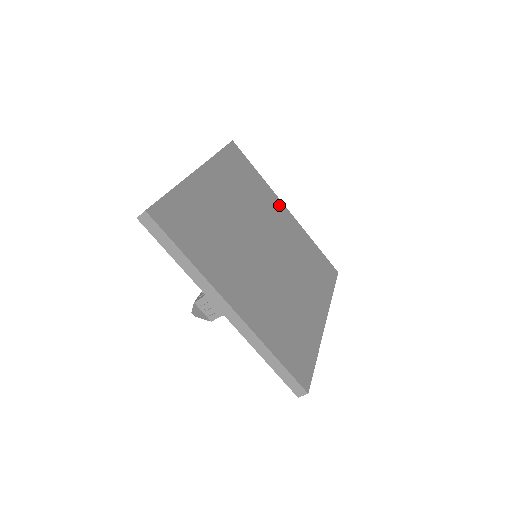
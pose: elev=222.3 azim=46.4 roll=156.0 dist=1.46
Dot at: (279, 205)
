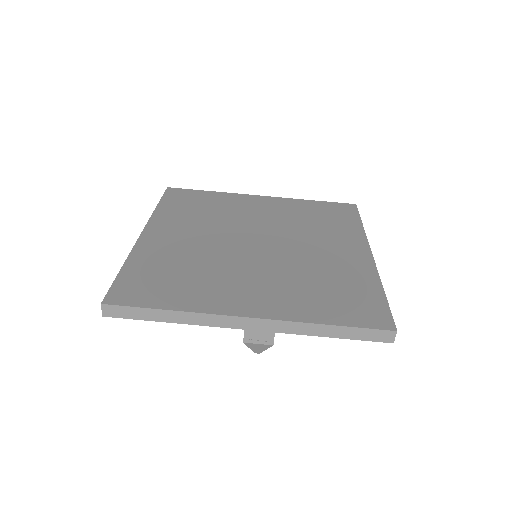
Dot at: (250, 199)
